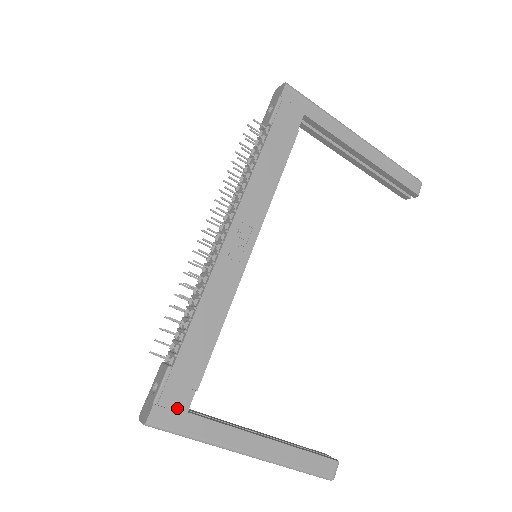
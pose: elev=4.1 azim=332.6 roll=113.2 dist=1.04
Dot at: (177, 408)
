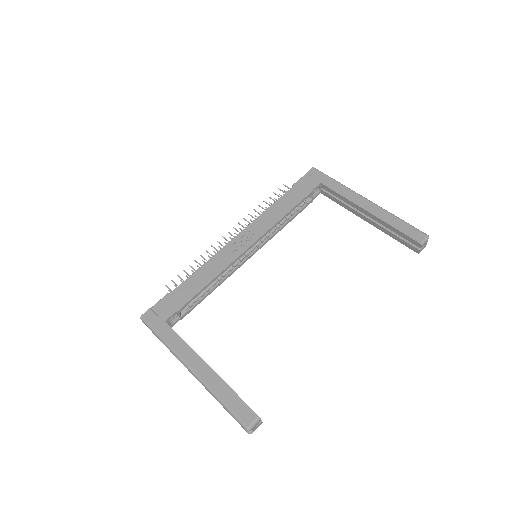
Dot at: (161, 316)
